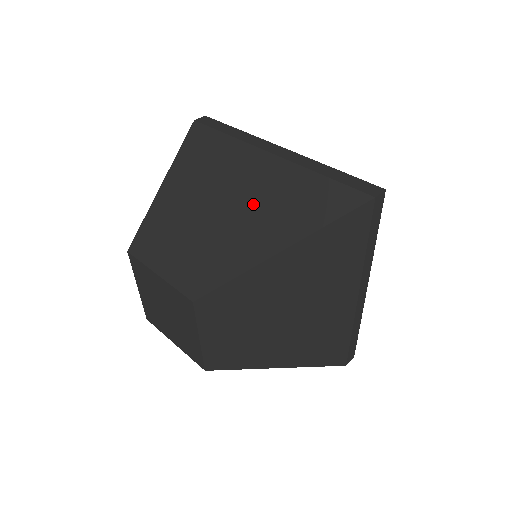
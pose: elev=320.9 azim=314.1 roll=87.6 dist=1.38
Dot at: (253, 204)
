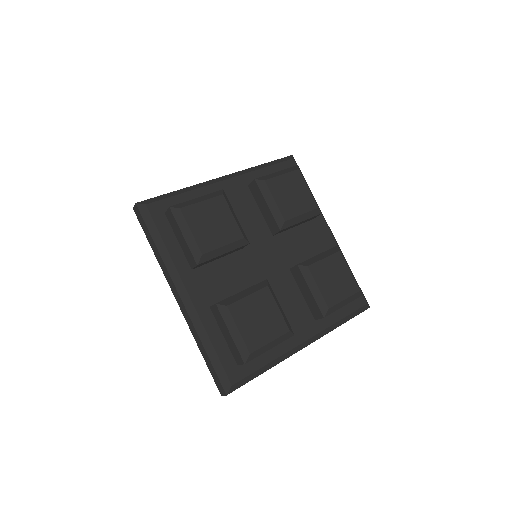
Dot at: occluded
